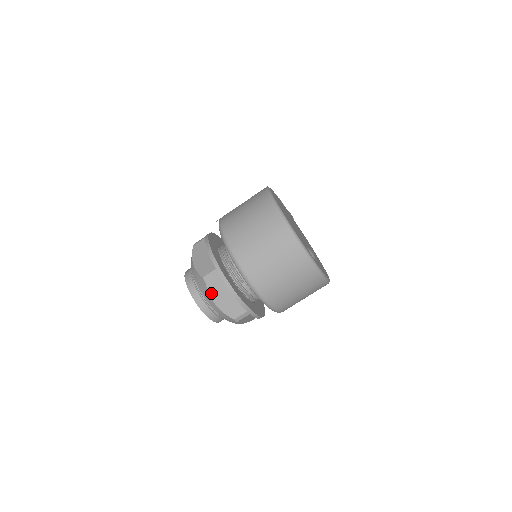
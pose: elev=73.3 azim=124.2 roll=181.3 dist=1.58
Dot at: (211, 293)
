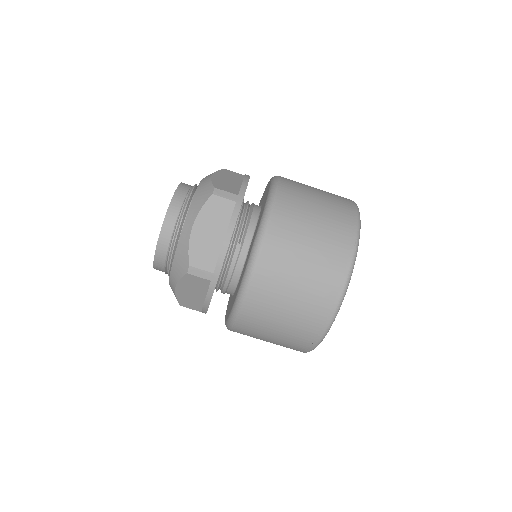
Dot at: (204, 211)
